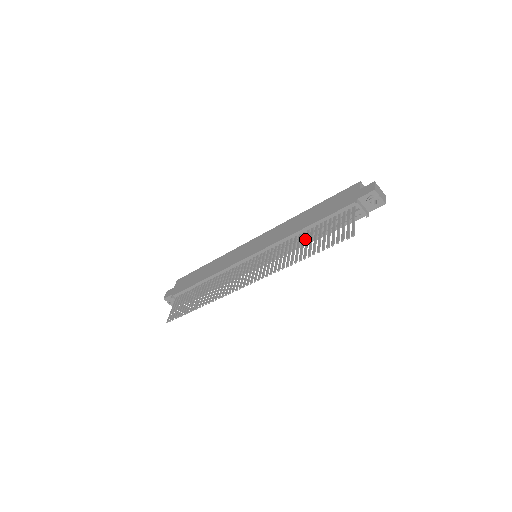
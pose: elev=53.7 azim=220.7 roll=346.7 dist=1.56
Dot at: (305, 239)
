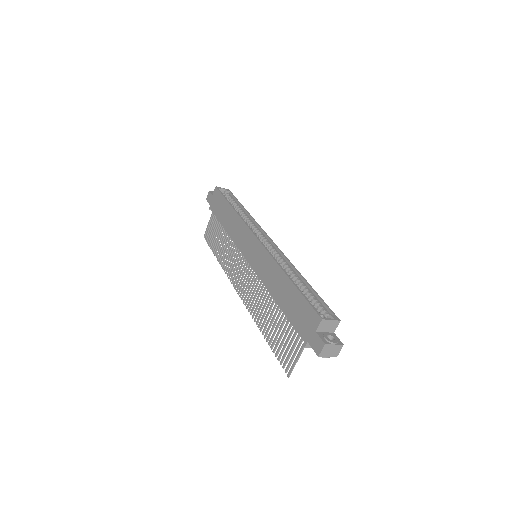
Dot at: occluded
